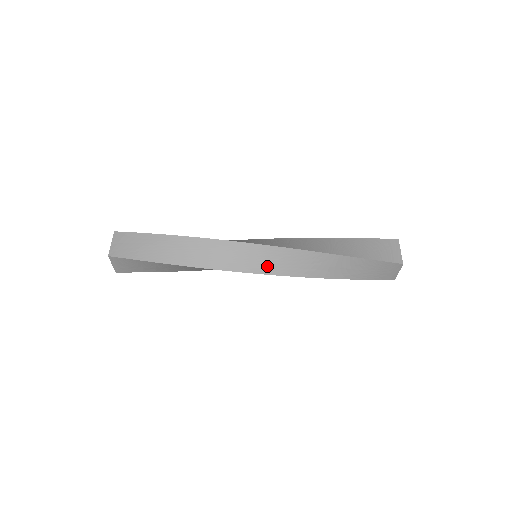
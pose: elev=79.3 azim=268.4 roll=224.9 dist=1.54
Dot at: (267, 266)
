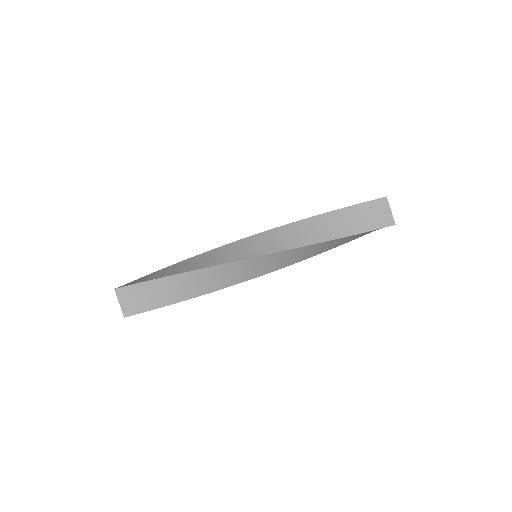
Dot at: (271, 267)
